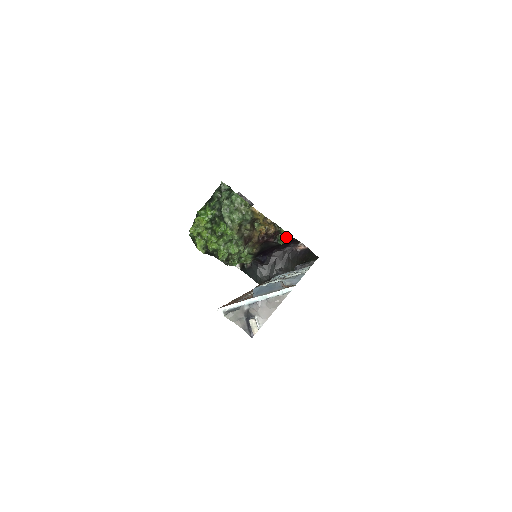
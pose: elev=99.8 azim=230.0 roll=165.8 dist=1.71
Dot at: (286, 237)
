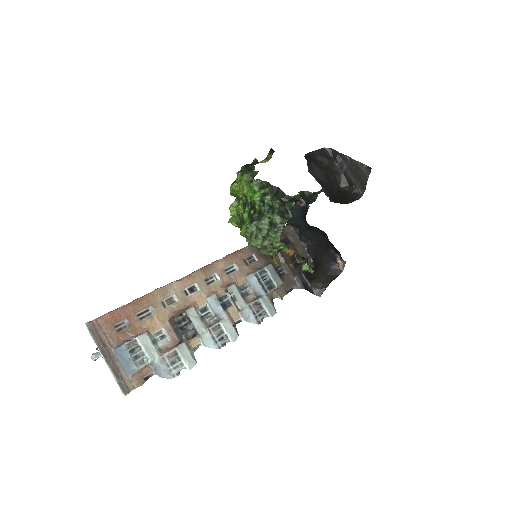
Dot at: (308, 270)
